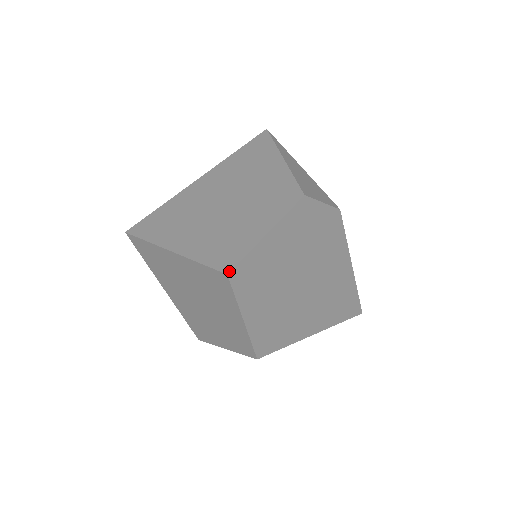
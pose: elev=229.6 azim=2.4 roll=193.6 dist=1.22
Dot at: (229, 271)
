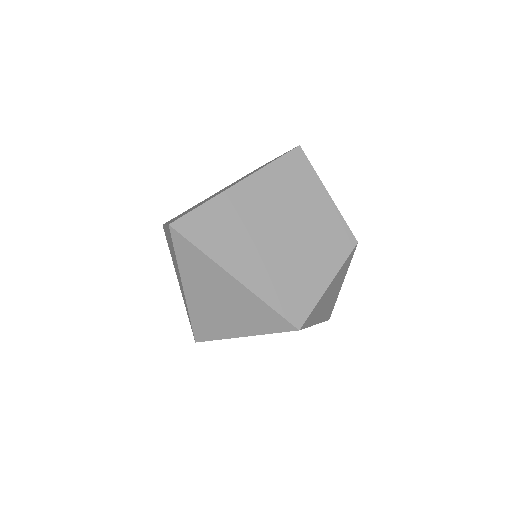
Dot at: (297, 146)
